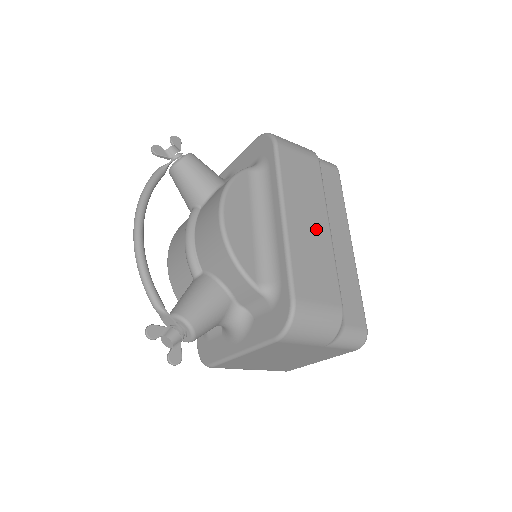
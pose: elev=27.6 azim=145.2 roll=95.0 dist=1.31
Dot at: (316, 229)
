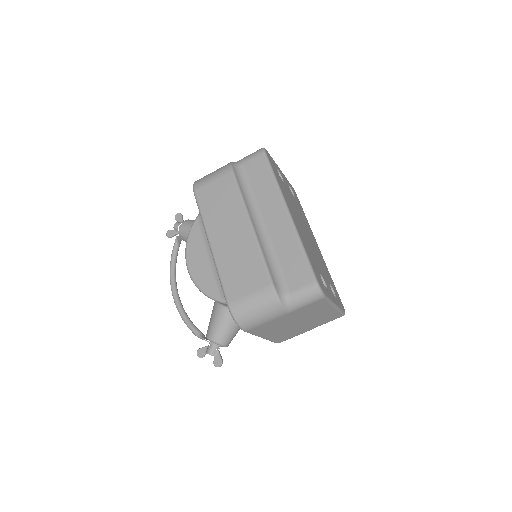
Dot at: (237, 235)
